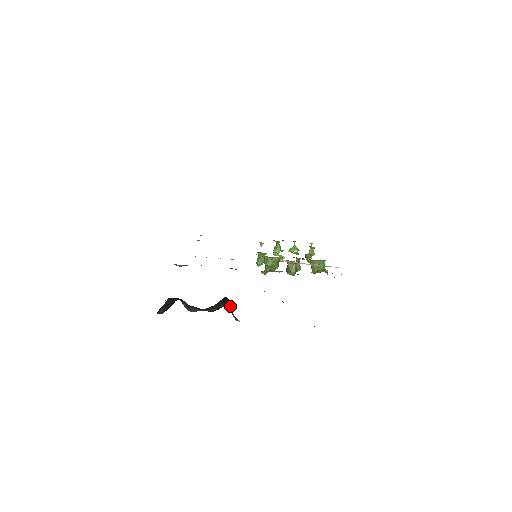
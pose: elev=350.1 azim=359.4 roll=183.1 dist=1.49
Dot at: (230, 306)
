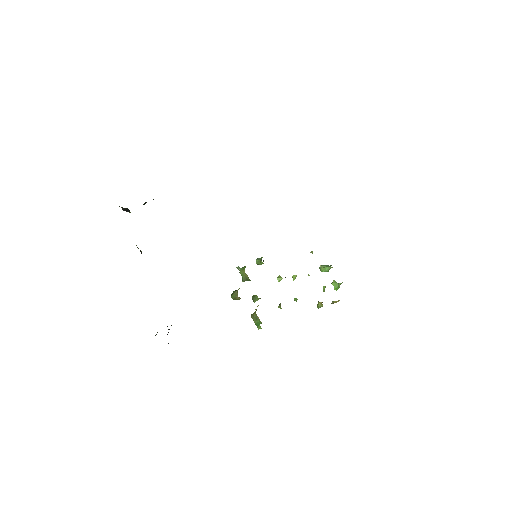
Dot at: occluded
